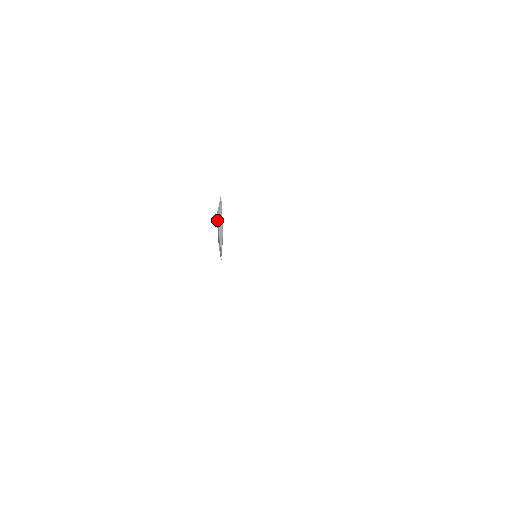
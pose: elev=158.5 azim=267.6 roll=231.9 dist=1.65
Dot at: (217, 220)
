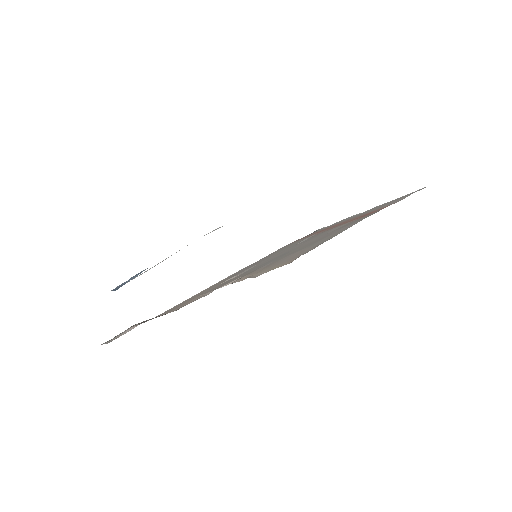
Dot at: occluded
